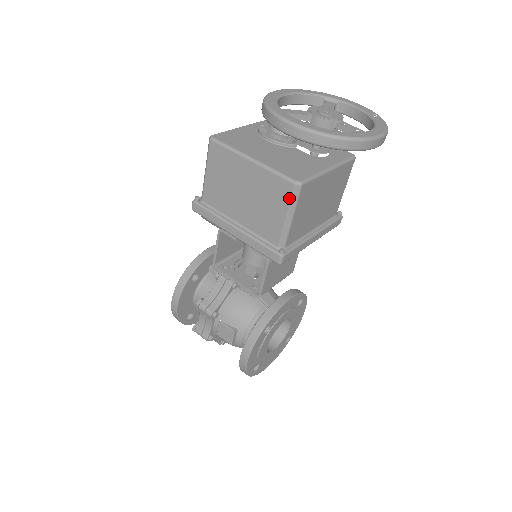
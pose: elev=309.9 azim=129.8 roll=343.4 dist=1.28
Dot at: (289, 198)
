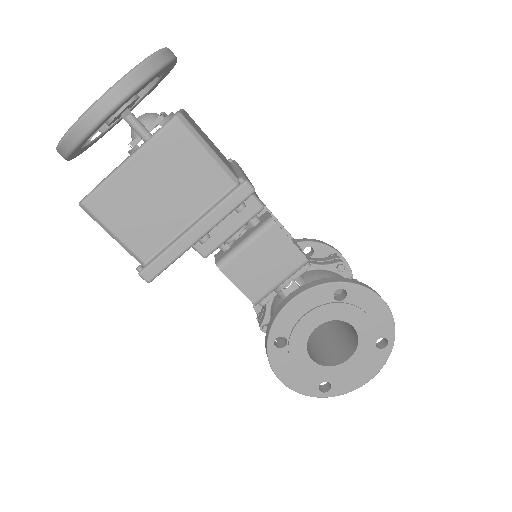
Dot at: (94, 219)
